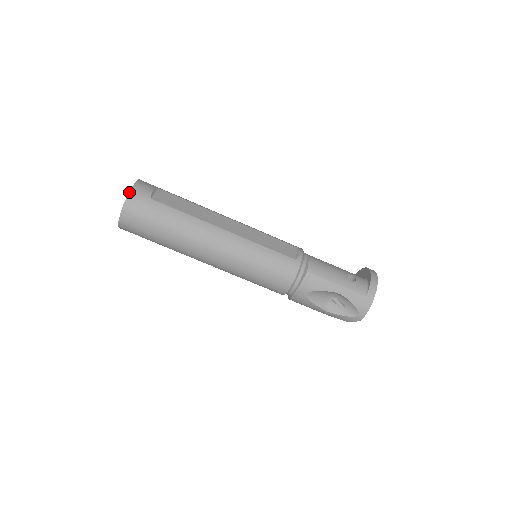
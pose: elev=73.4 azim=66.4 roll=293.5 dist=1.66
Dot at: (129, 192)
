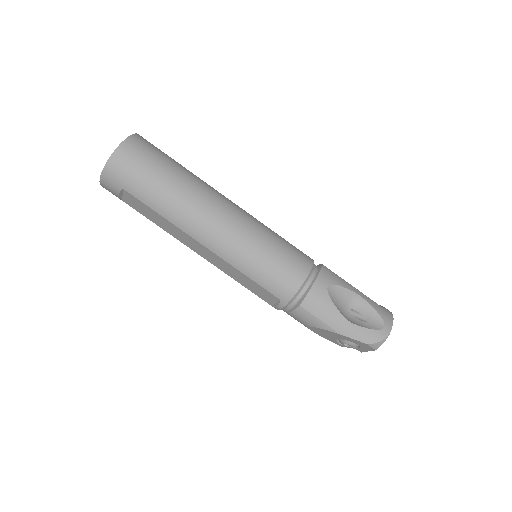
Dot at: (138, 134)
